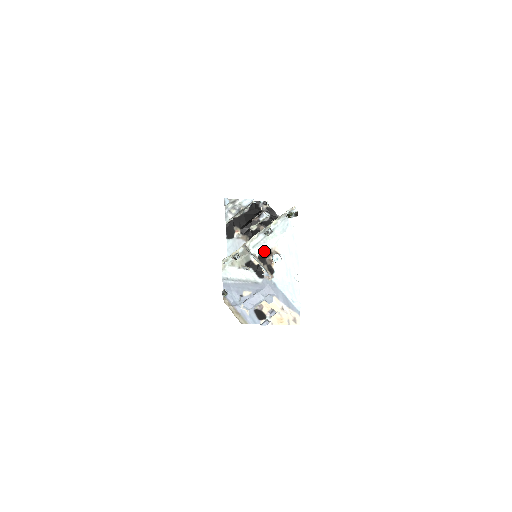
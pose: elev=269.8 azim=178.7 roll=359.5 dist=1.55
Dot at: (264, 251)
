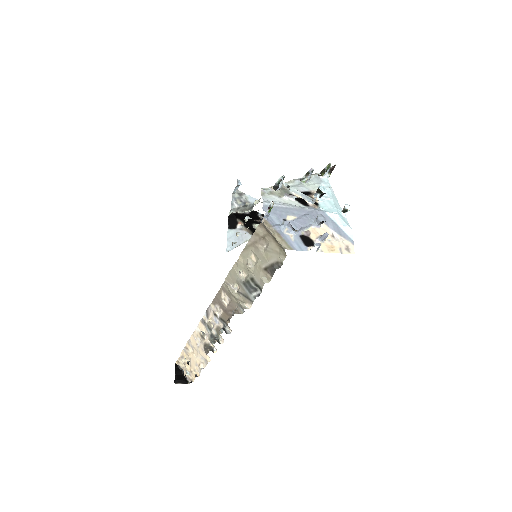
Dot at: (303, 191)
